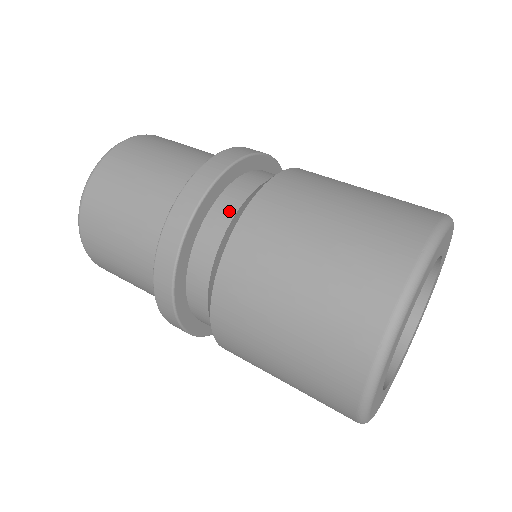
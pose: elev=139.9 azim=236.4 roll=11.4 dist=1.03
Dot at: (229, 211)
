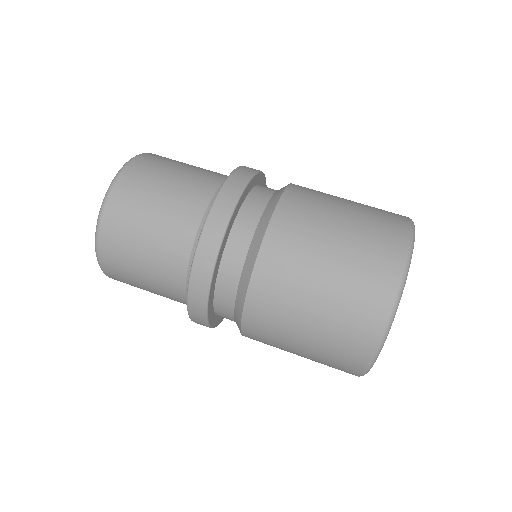
Dot at: (241, 250)
